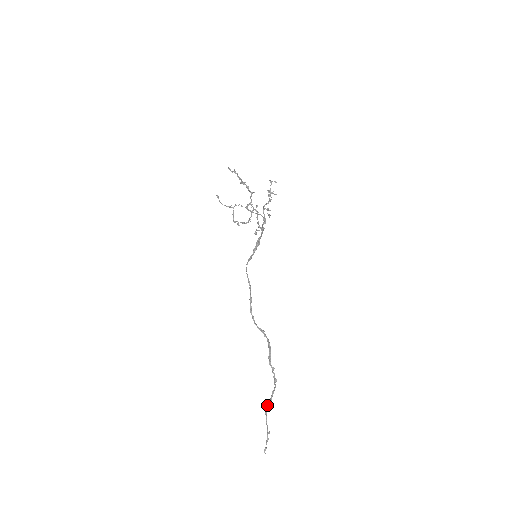
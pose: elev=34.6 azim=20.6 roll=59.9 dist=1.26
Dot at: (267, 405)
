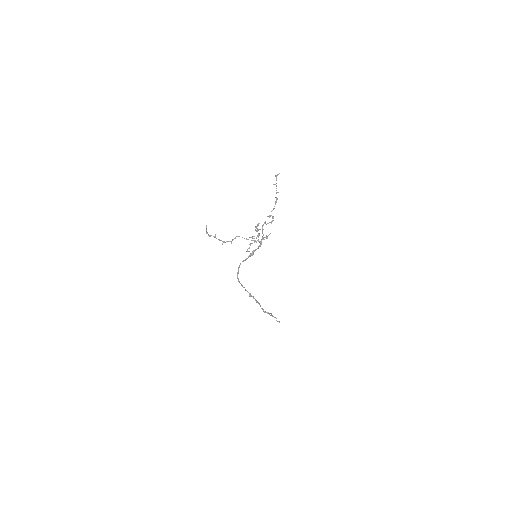
Dot at: (270, 313)
